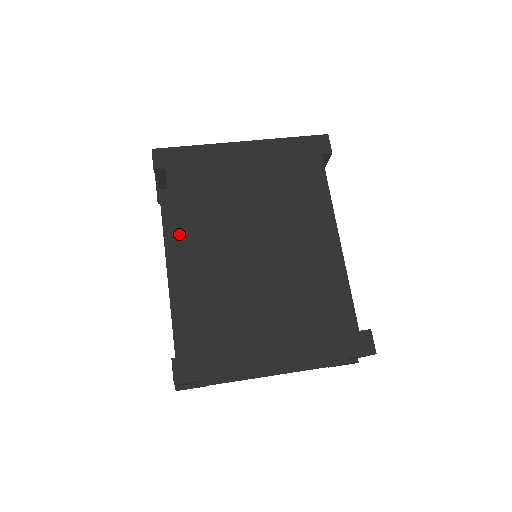
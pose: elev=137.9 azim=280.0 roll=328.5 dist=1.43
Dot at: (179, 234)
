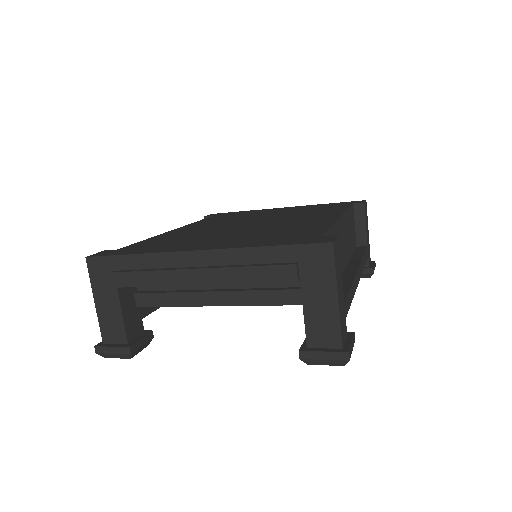
Dot at: (190, 225)
